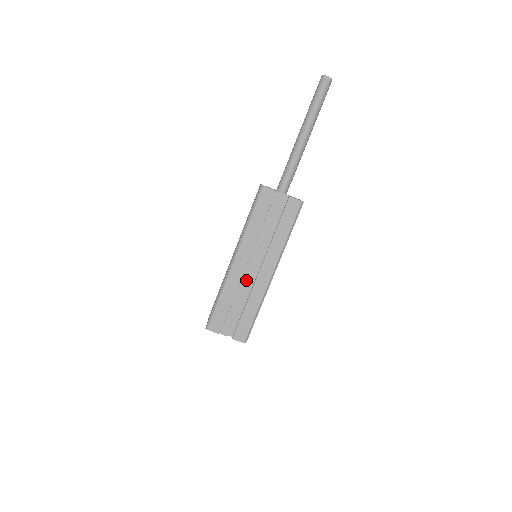
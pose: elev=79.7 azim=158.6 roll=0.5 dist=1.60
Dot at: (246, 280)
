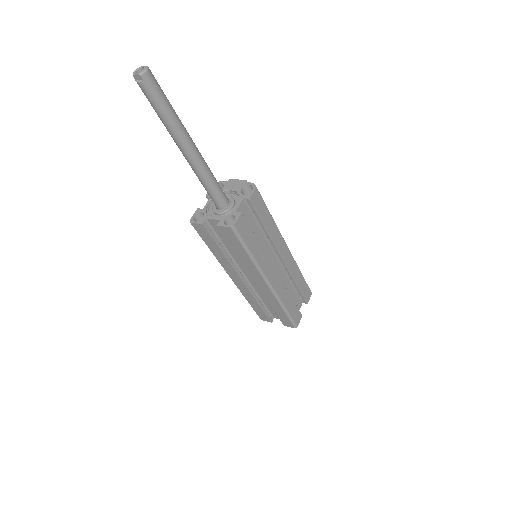
Dot at: (256, 286)
